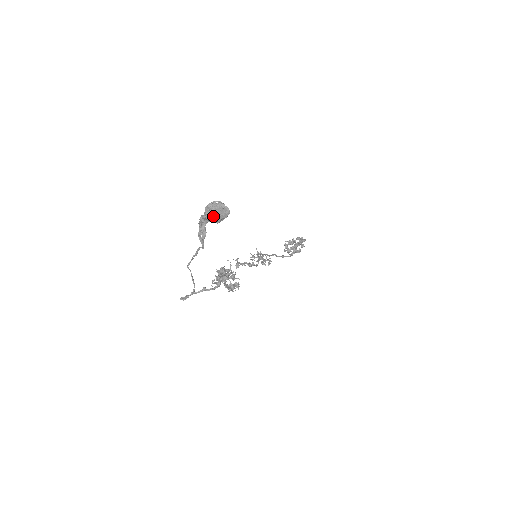
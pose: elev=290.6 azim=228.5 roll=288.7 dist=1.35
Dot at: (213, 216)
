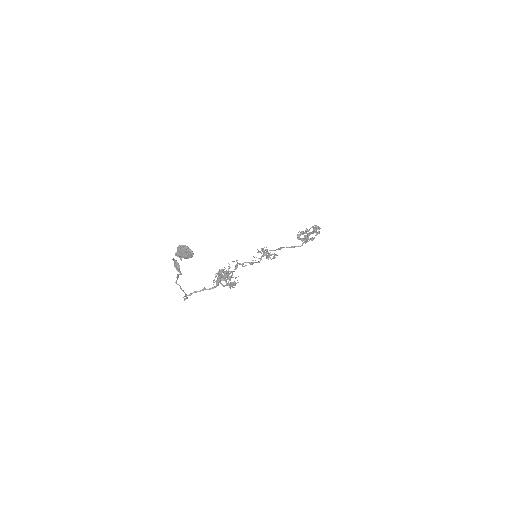
Dot at: (182, 255)
